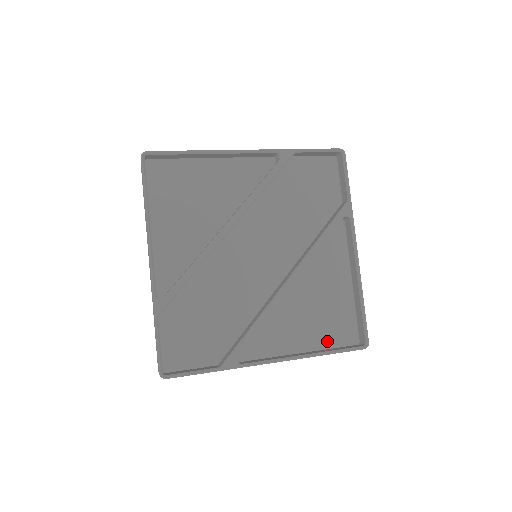
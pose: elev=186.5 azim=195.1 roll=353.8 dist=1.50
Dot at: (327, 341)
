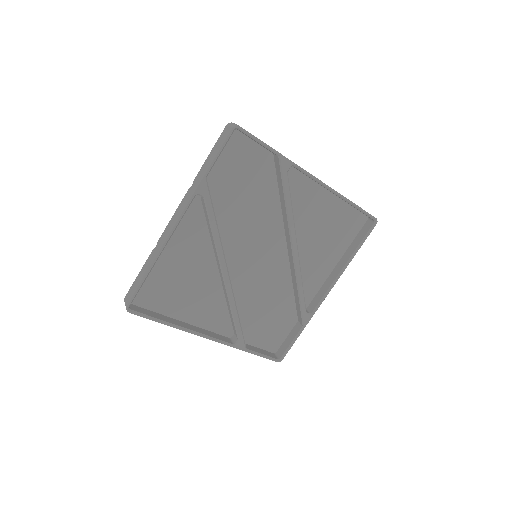
Dot at: (347, 241)
